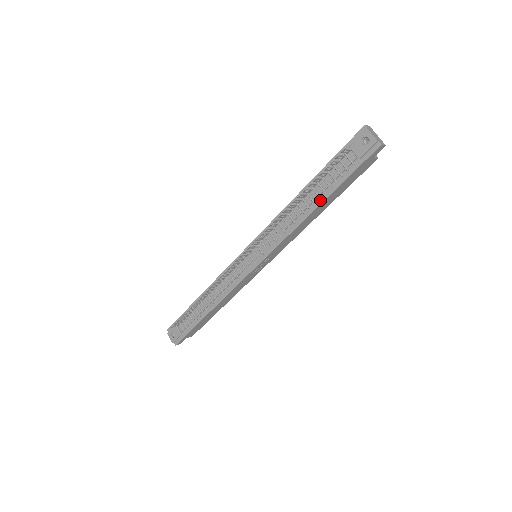
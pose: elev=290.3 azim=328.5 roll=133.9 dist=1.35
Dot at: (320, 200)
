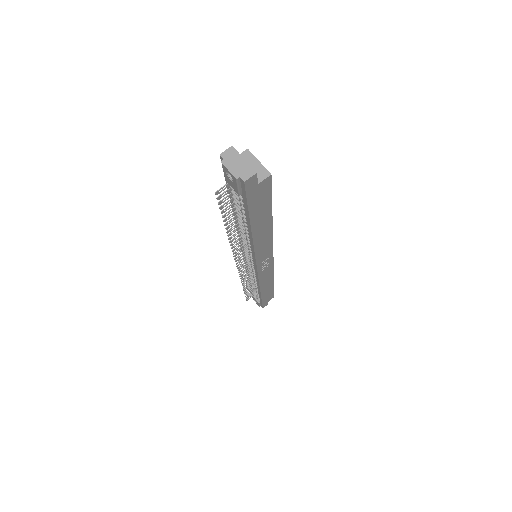
Dot at: (248, 227)
